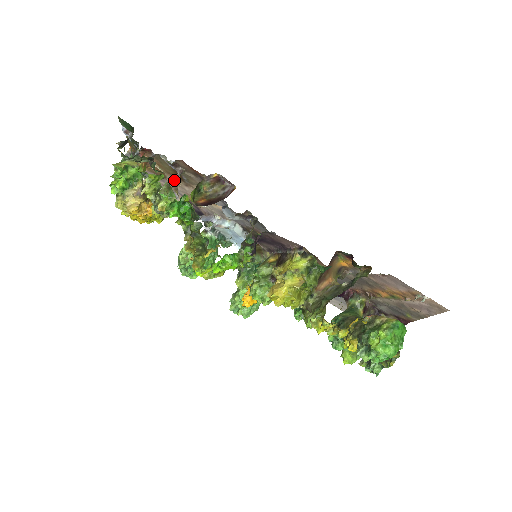
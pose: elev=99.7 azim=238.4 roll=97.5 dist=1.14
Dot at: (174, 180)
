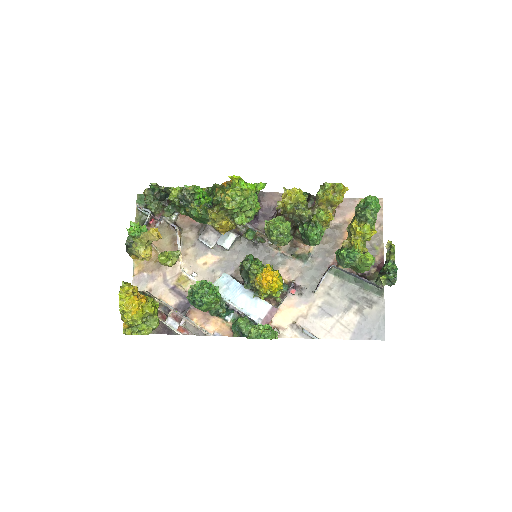
Dot at: (178, 227)
